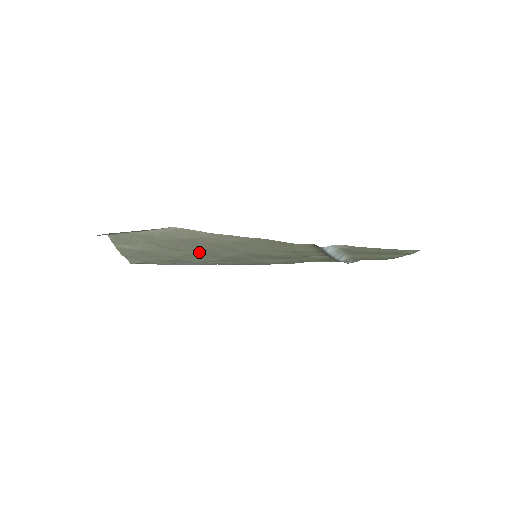
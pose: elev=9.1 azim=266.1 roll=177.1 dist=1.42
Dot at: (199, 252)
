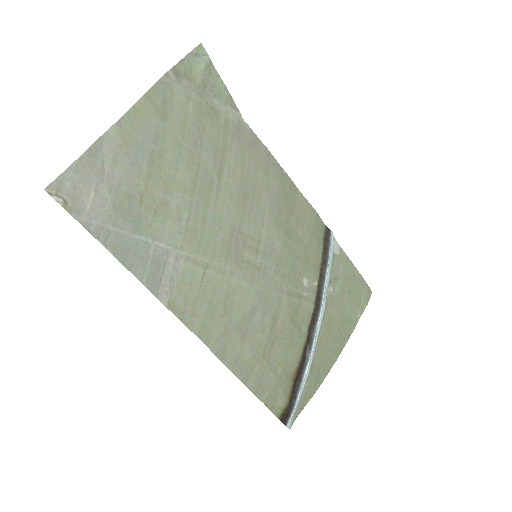
Dot at: (223, 188)
